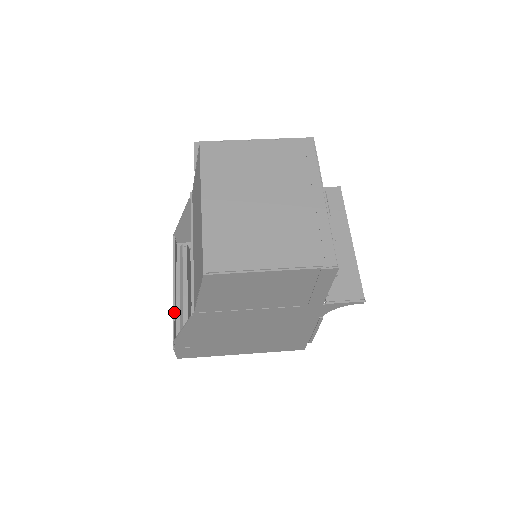
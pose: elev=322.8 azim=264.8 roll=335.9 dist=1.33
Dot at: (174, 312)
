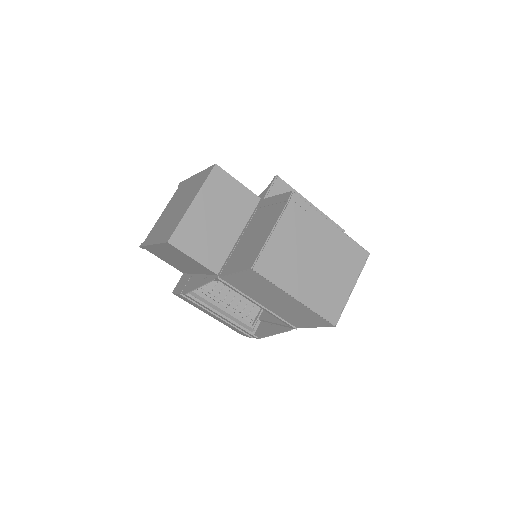
Dot at: (241, 327)
